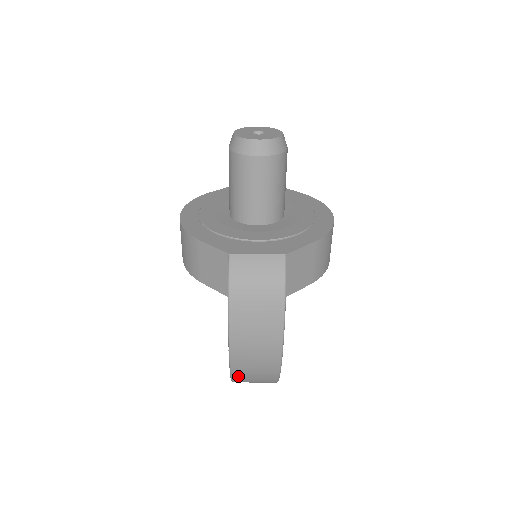
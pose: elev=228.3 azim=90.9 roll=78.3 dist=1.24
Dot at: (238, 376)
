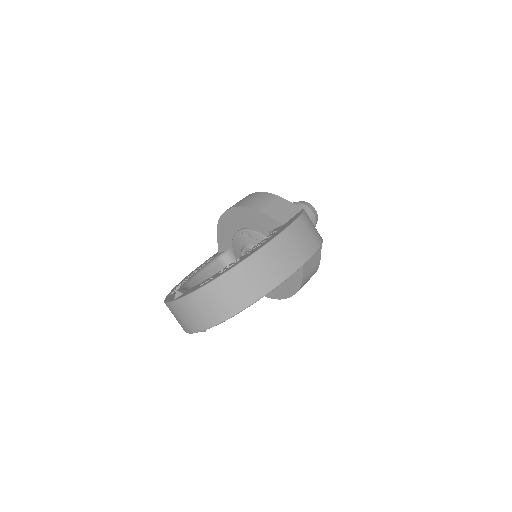
Dot at: (247, 266)
